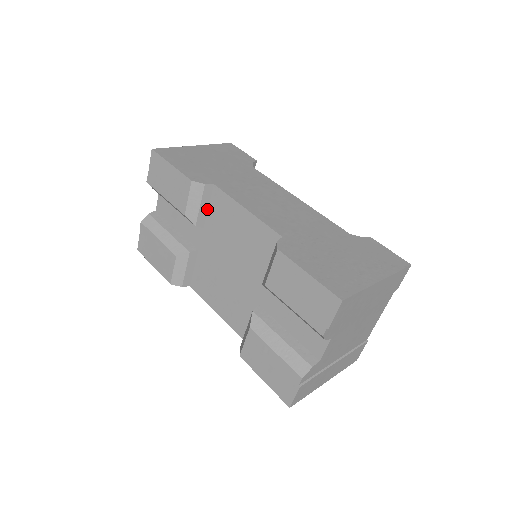
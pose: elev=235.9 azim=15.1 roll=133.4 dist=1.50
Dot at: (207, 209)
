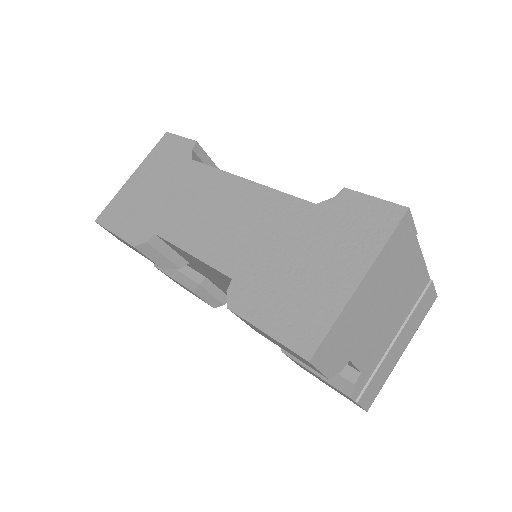
Dot at: (174, 251)
